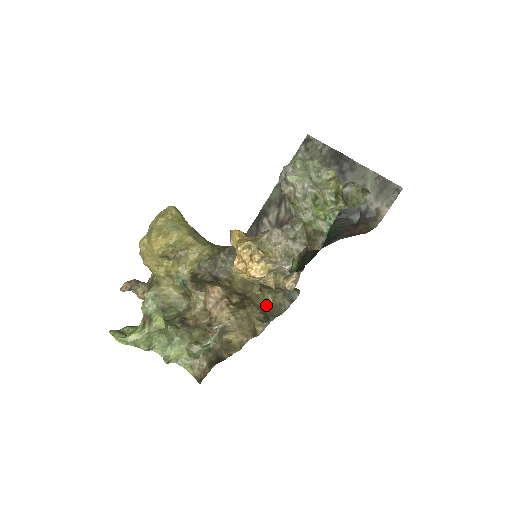
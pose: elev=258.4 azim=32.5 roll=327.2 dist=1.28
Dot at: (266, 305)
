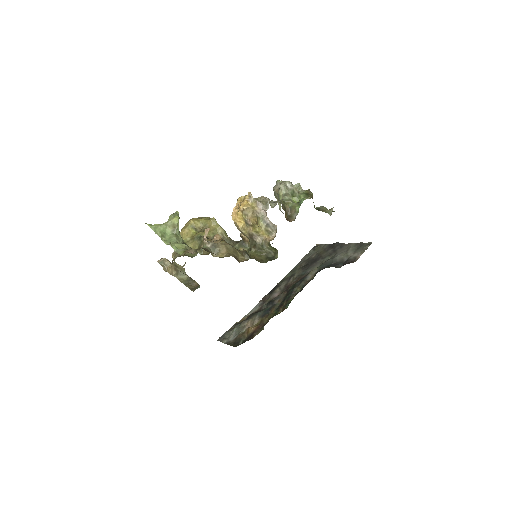
Dot at: occluded
